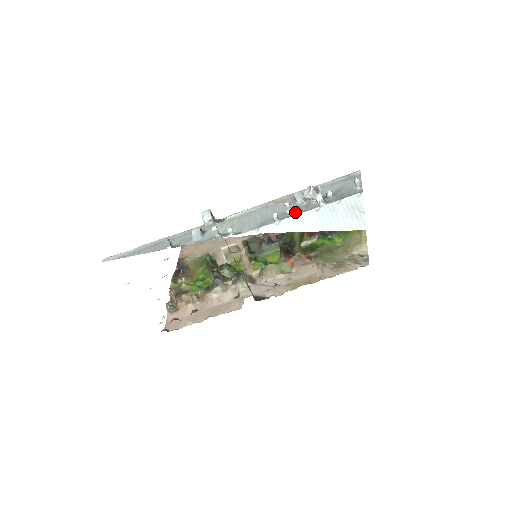
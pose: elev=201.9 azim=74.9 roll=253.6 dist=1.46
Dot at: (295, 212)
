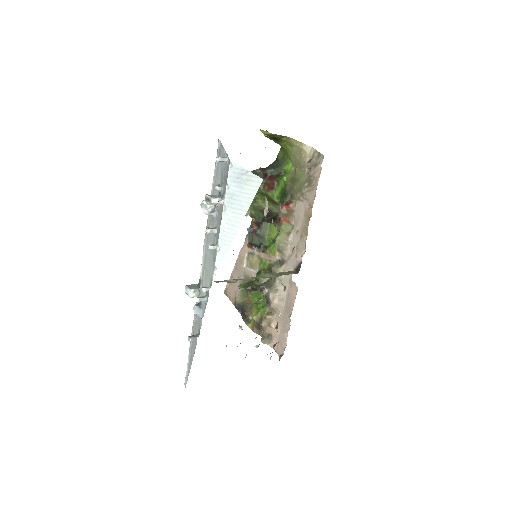
Dot at: (218, 227)
